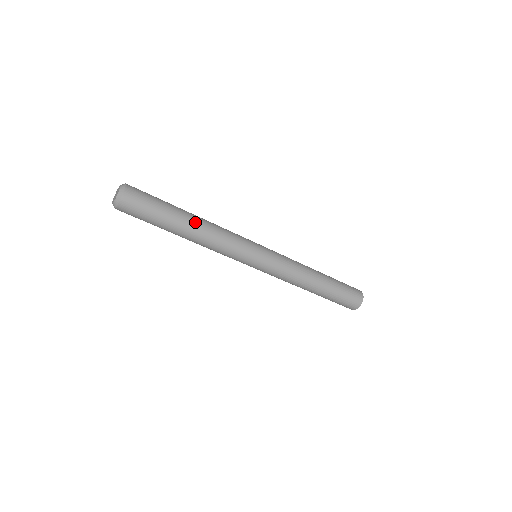
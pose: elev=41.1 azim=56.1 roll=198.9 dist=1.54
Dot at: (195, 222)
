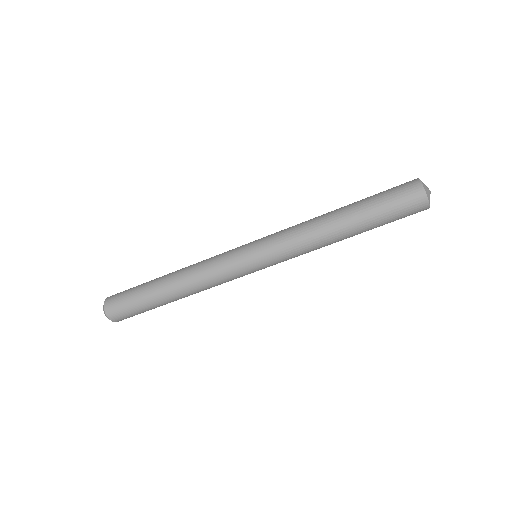
Dot at: (173, 272)
